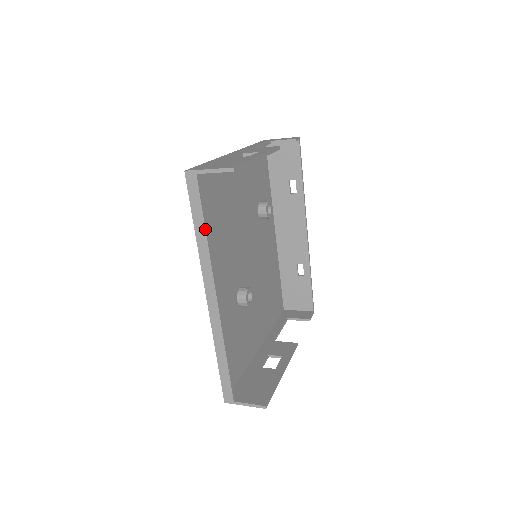
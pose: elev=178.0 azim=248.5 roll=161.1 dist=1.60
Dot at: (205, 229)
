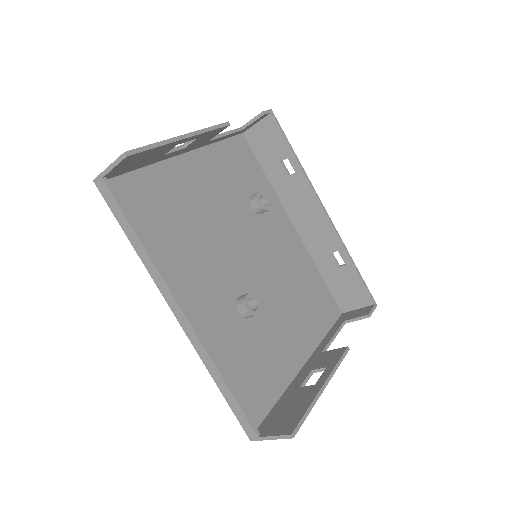
Dot at: (137, 236)
